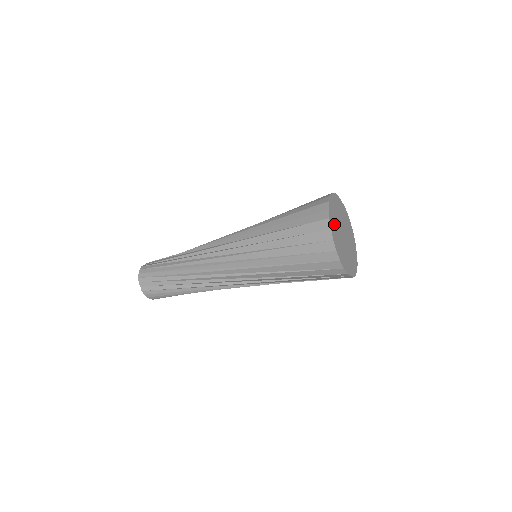
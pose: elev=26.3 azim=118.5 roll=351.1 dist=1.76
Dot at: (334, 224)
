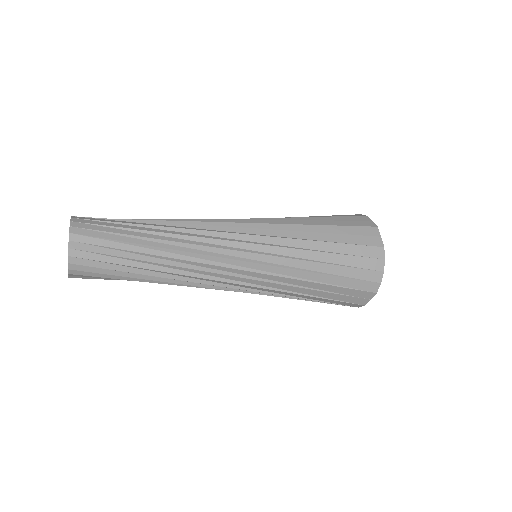
Dot at: occluded
